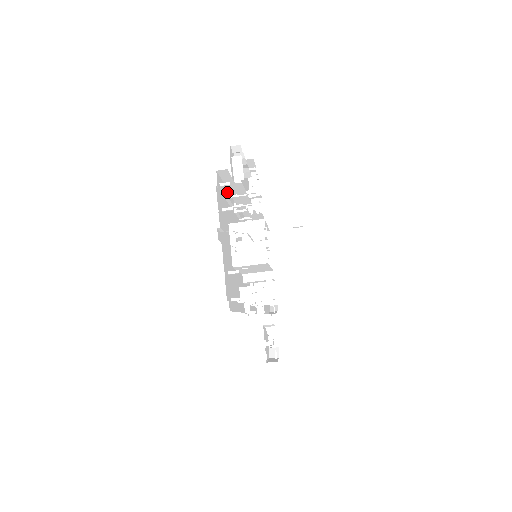
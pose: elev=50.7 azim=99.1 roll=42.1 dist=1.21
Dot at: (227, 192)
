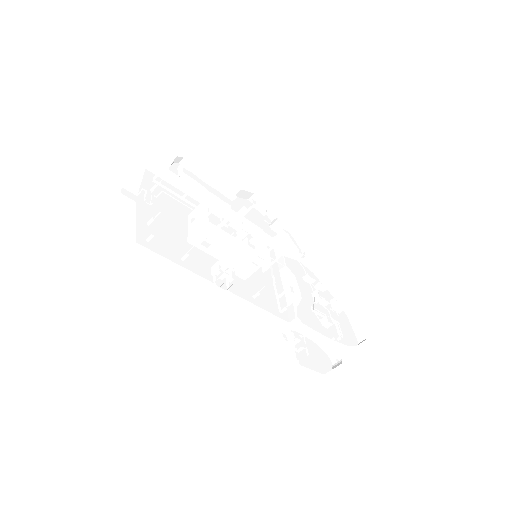
Dot at: (184, 195)
